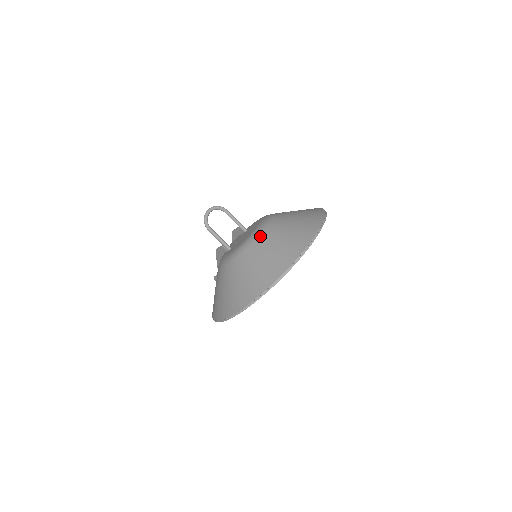
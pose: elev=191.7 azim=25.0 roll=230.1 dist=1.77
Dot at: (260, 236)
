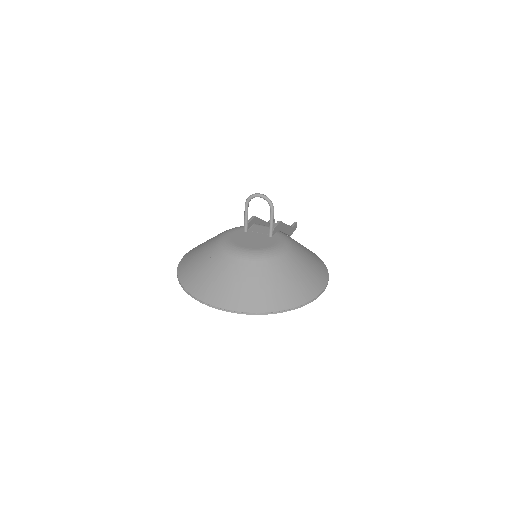
Dot at: (234, 259)
